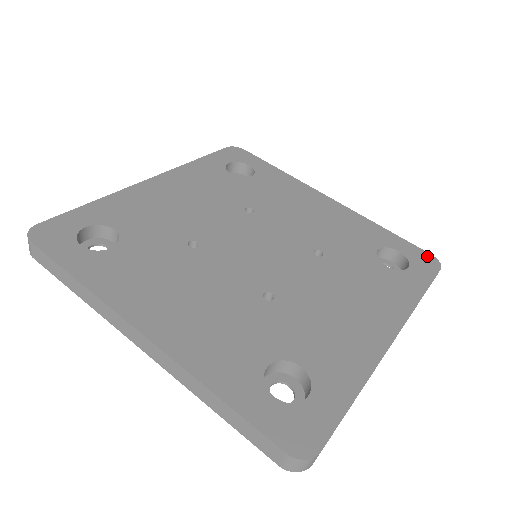
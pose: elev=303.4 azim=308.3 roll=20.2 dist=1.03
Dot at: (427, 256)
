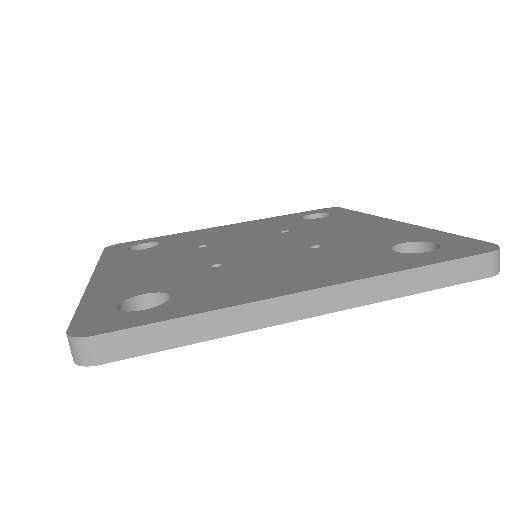
Dot at: (324, 209)
